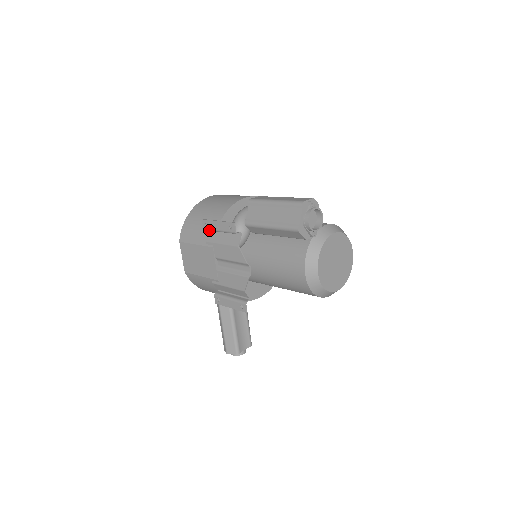
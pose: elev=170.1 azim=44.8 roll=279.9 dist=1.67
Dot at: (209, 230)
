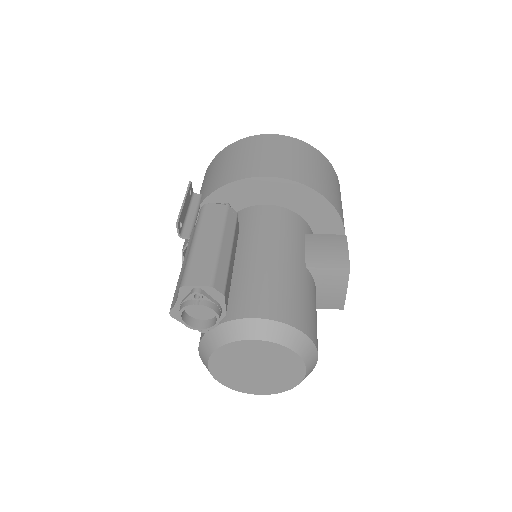
Dot at: (191, 200)
